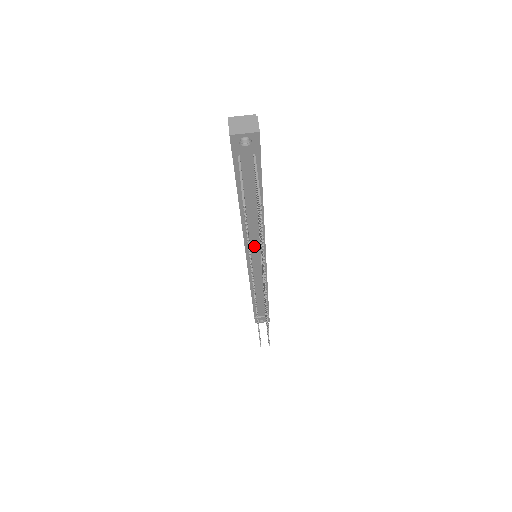
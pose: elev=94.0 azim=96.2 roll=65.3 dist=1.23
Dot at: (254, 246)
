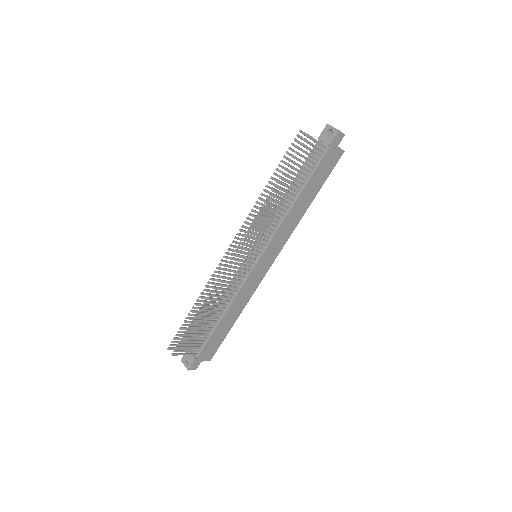
Dot at: occluded
